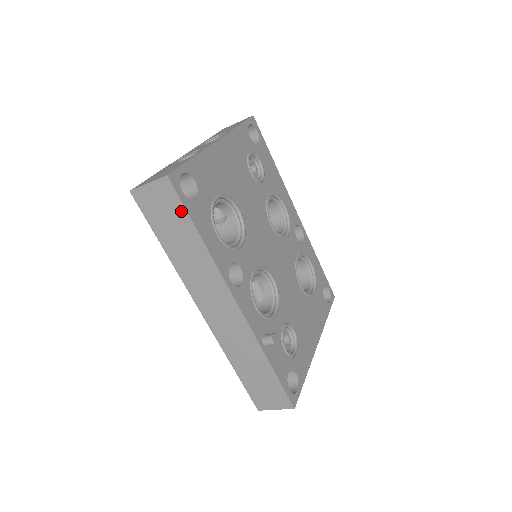
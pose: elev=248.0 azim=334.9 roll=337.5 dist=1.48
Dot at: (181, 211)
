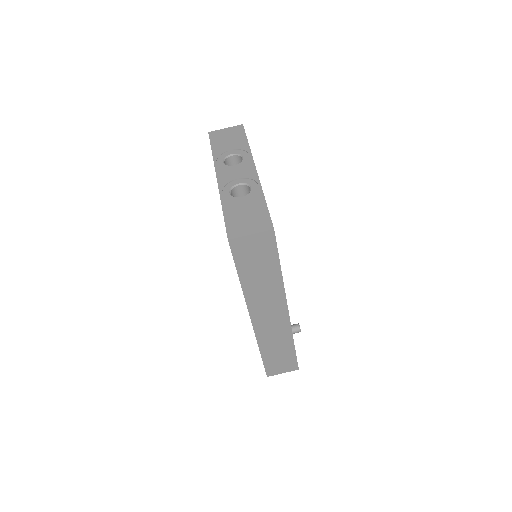
Dot at: (273, 254)
